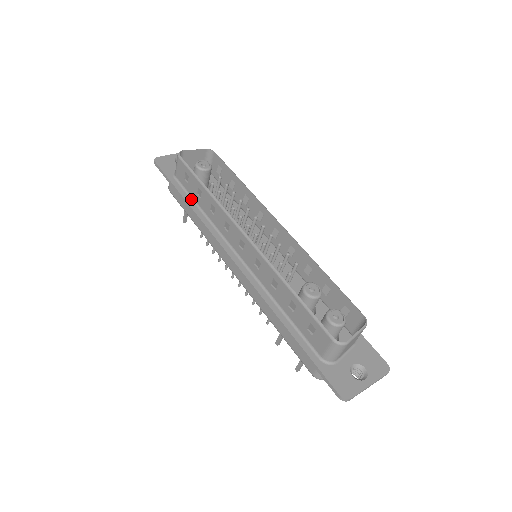
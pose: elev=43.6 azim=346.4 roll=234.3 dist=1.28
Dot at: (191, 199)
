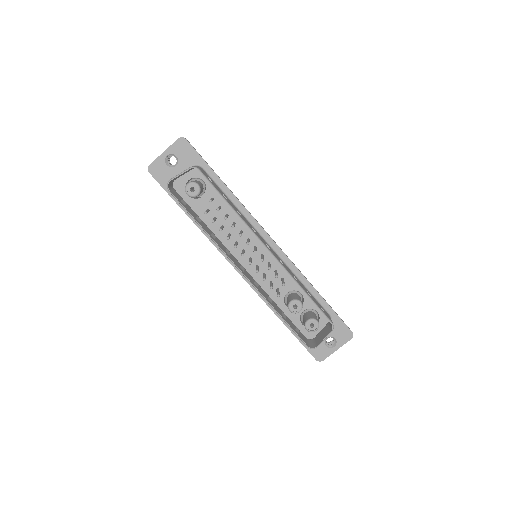
Dot at: occluded
